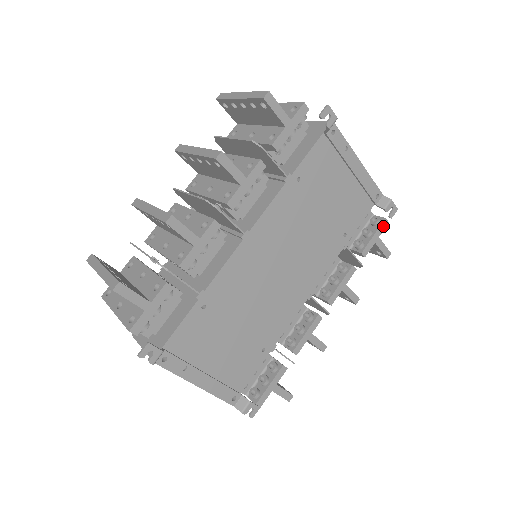
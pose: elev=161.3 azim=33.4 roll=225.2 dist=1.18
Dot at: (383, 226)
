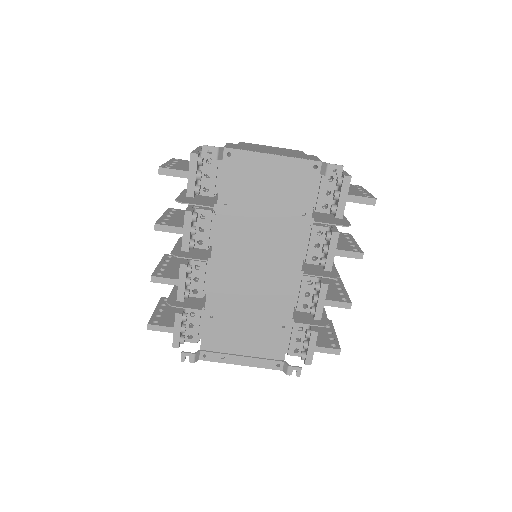
Dot at: (346, 183)
